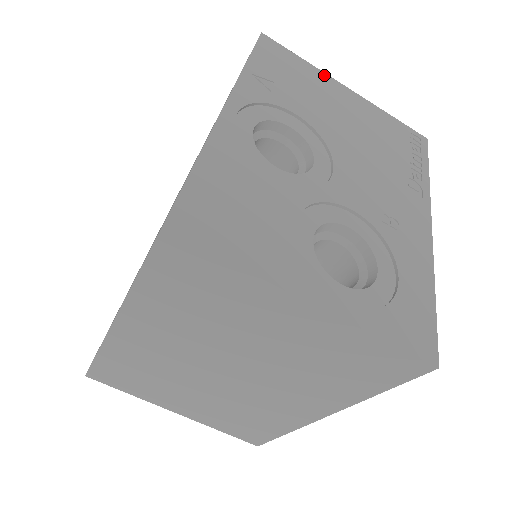
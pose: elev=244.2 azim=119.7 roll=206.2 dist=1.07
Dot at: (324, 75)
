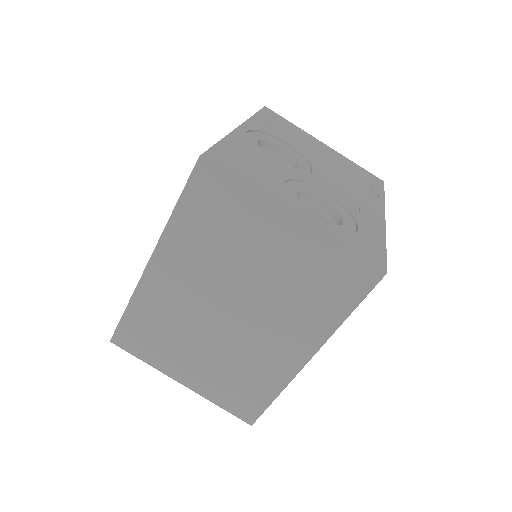
Dot at: (308, 134)
